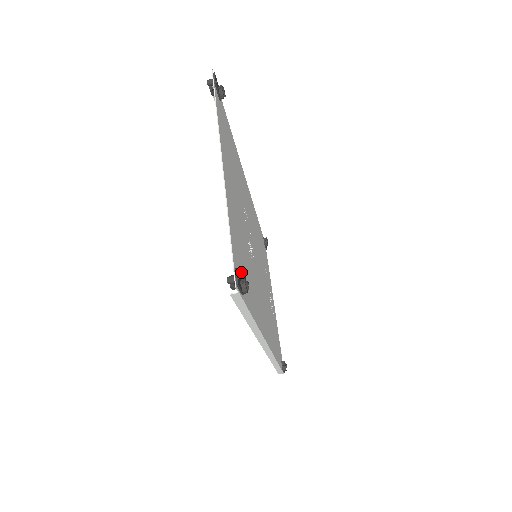
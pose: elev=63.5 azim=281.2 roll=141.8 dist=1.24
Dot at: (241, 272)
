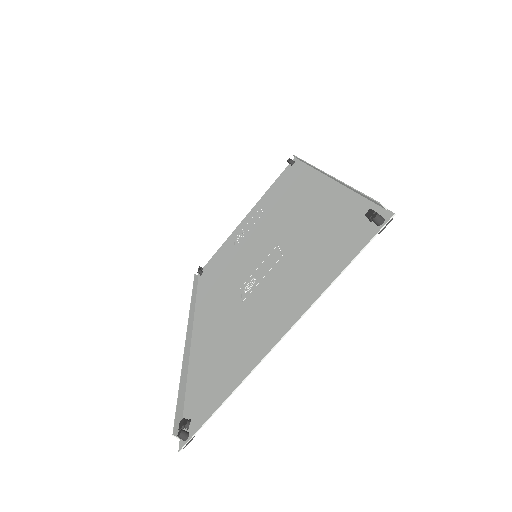
Dot at: (204, 395)
